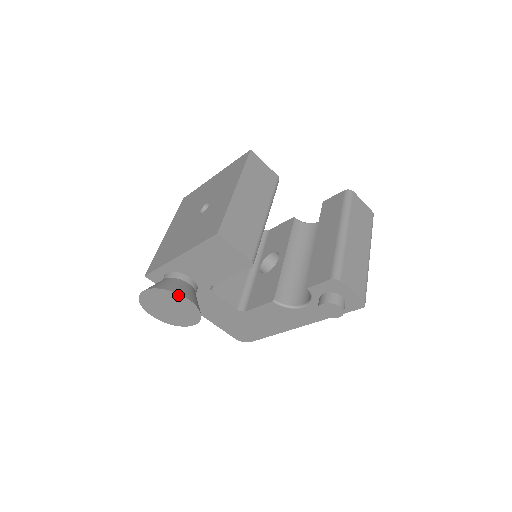
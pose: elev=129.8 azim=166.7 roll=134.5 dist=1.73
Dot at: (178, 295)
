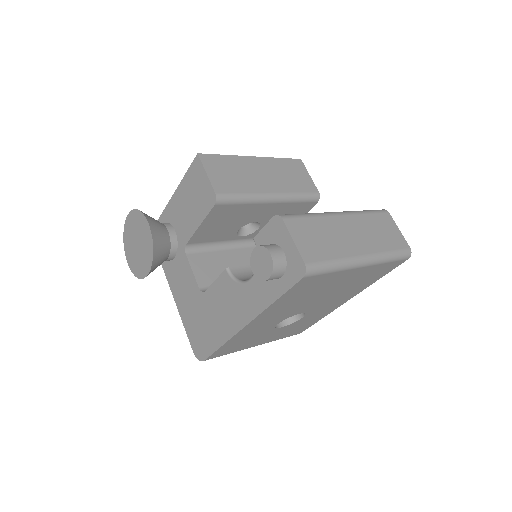
Dot at: (144, 218)
